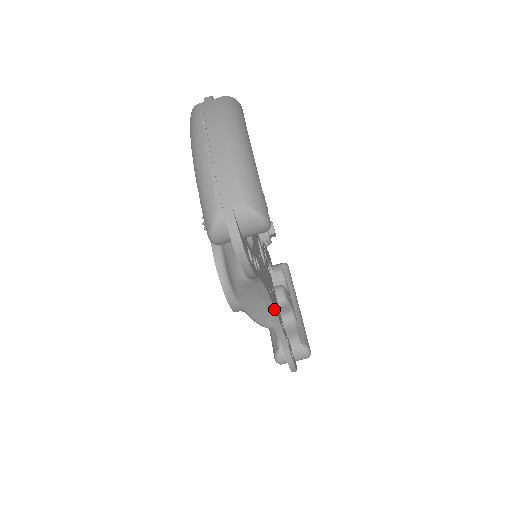
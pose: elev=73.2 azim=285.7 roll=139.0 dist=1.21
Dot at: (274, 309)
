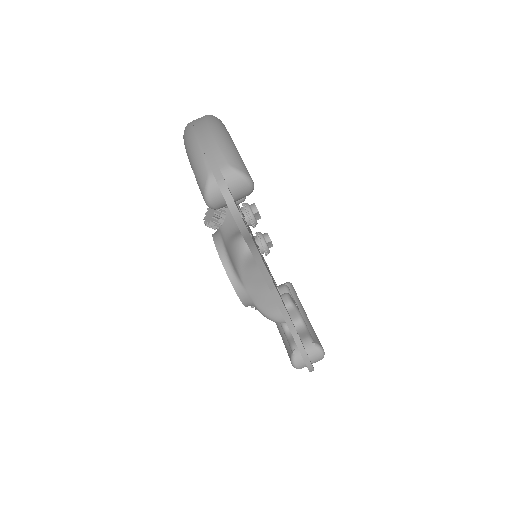
Dot at: (277, 293)
